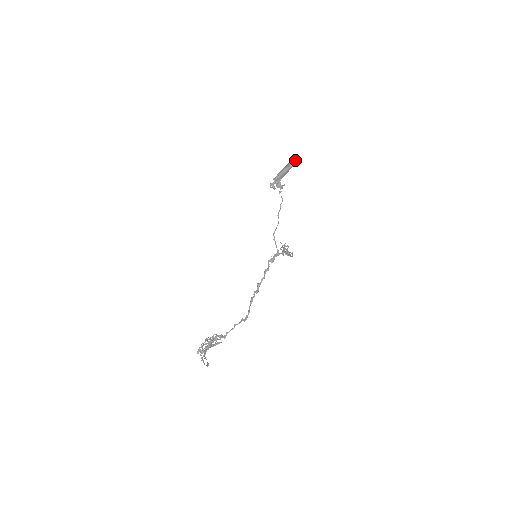
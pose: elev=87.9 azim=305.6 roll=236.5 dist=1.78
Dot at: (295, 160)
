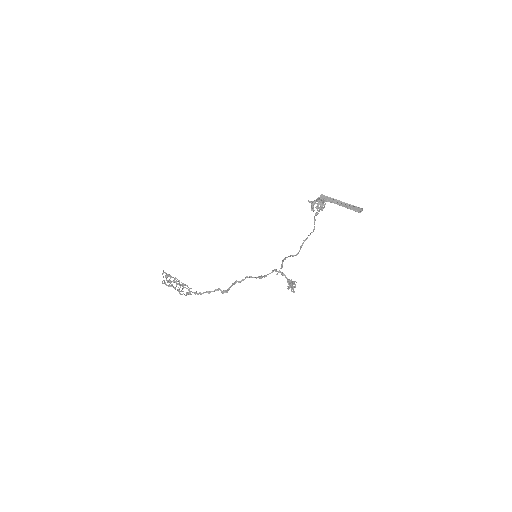
Dot at: (358, 207)
